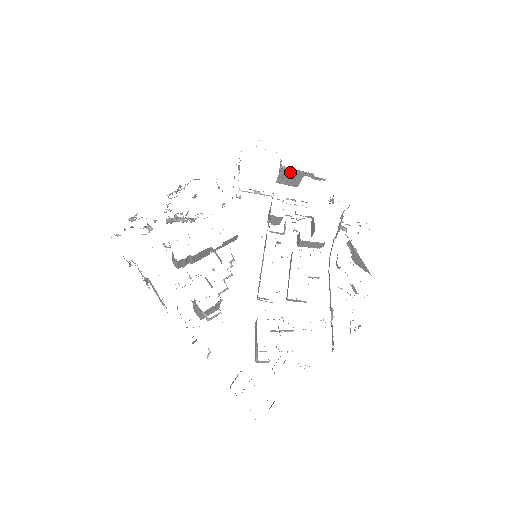
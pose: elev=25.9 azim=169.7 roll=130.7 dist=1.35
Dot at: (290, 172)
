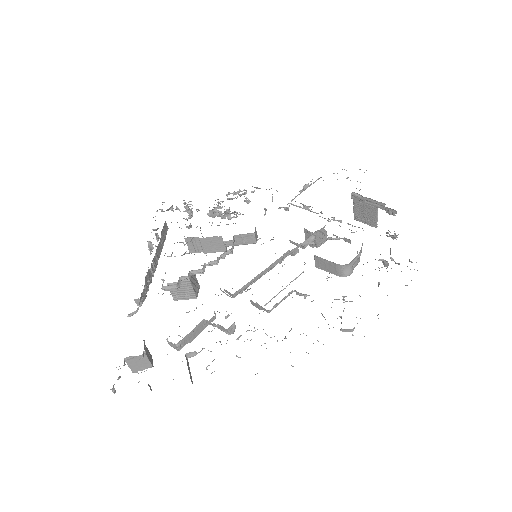
Dot at: (362, 201)
